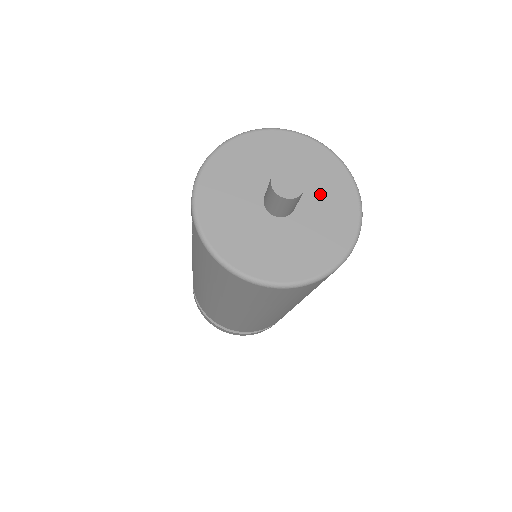
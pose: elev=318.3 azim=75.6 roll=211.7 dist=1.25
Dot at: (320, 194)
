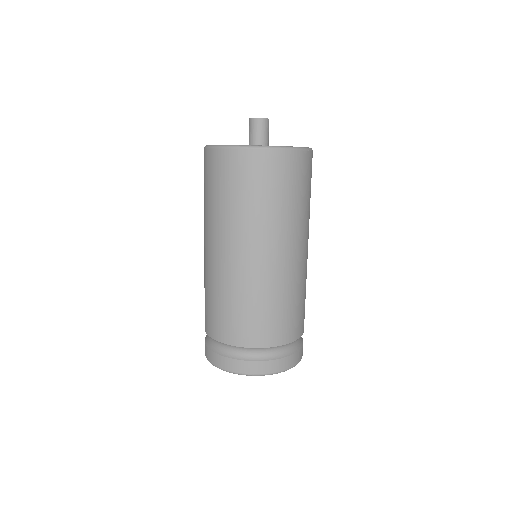
Dot at: occluded
